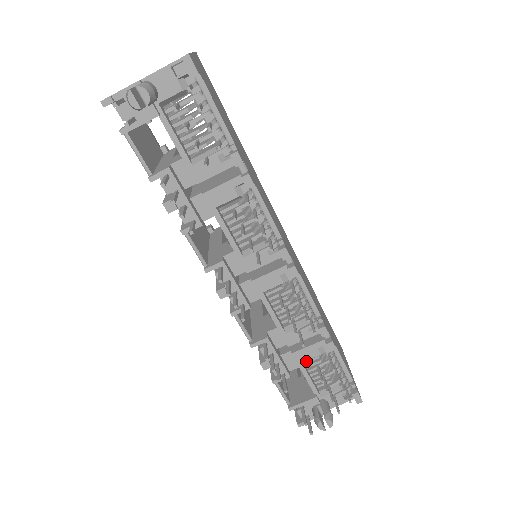
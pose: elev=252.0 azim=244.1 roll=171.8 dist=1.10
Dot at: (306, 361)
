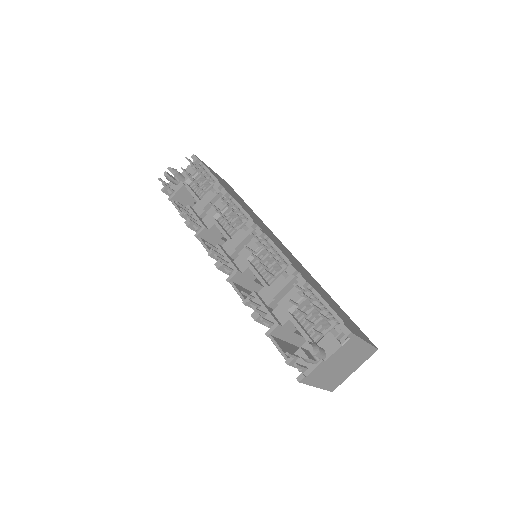
Dot at: (296, 314)
